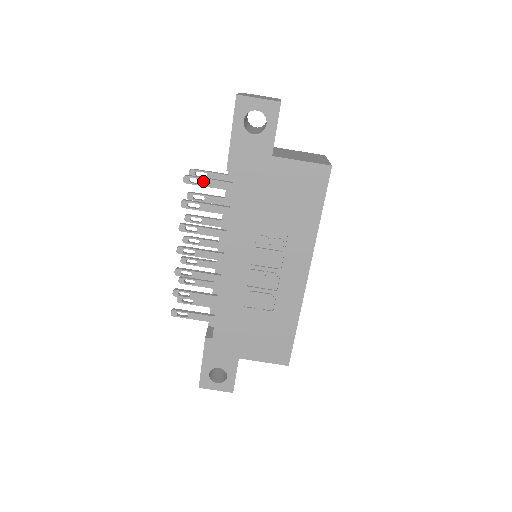
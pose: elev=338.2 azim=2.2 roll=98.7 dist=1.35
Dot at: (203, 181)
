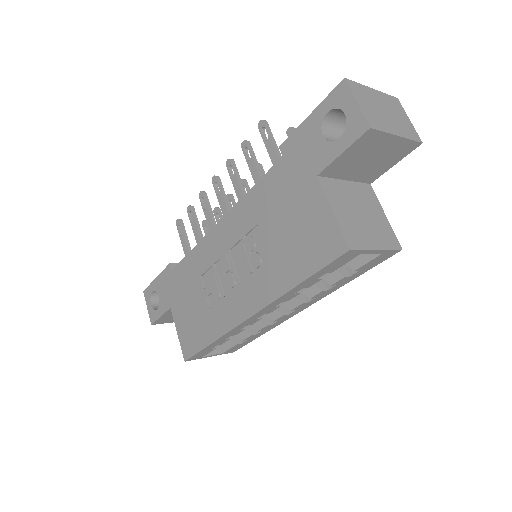
Dot at: (268, 140)
